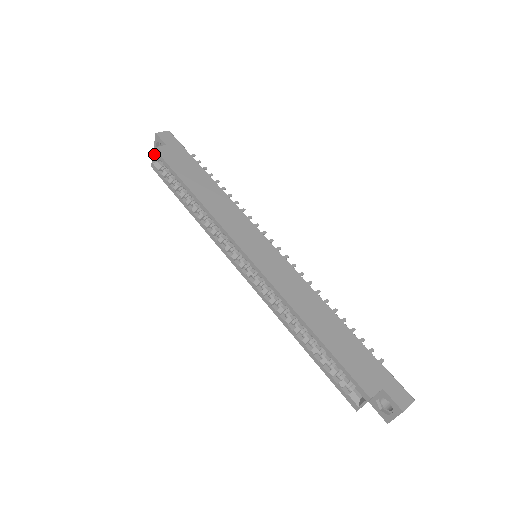
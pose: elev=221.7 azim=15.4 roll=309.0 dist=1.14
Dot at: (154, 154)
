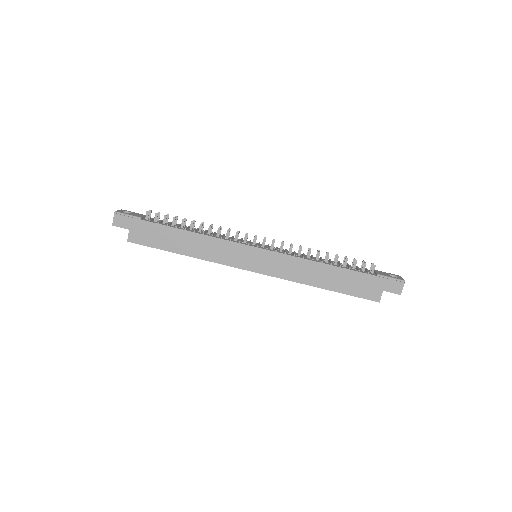
Dot at: (131, 241)
